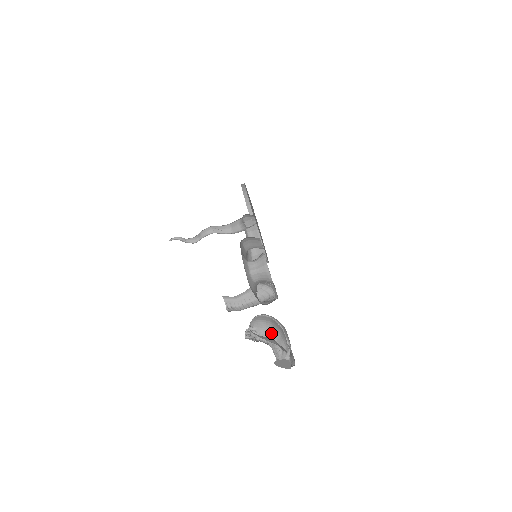
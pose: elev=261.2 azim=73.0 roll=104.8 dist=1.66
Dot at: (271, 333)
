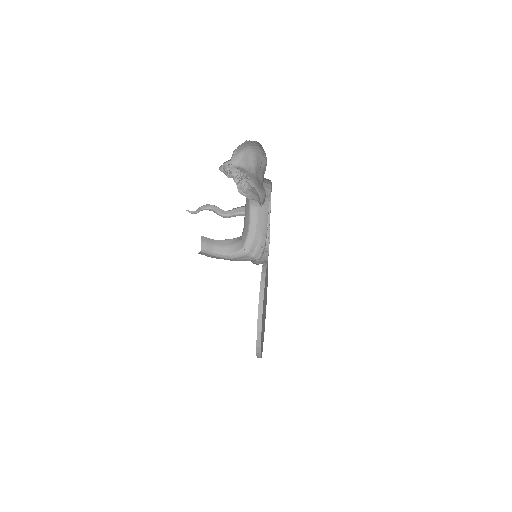
Dot at: (248, 183)
